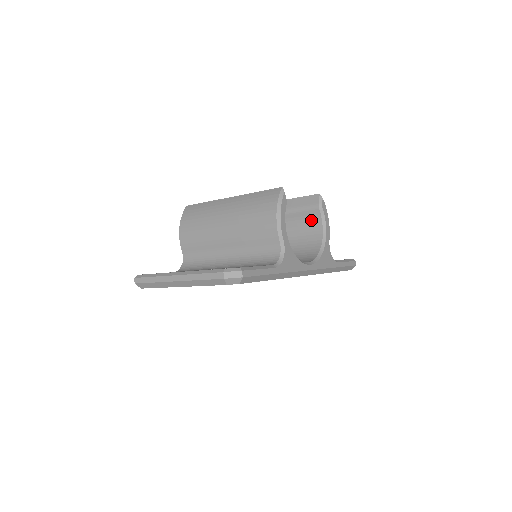
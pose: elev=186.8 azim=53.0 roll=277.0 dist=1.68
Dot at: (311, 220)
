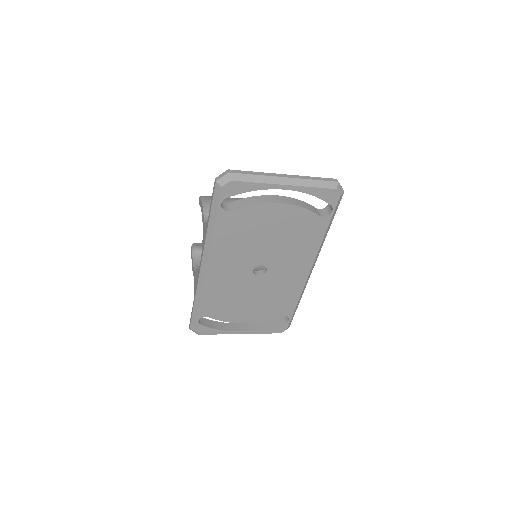
Dot at: occluded
